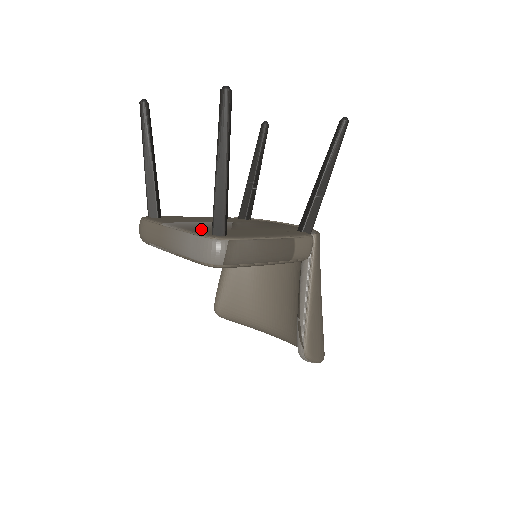
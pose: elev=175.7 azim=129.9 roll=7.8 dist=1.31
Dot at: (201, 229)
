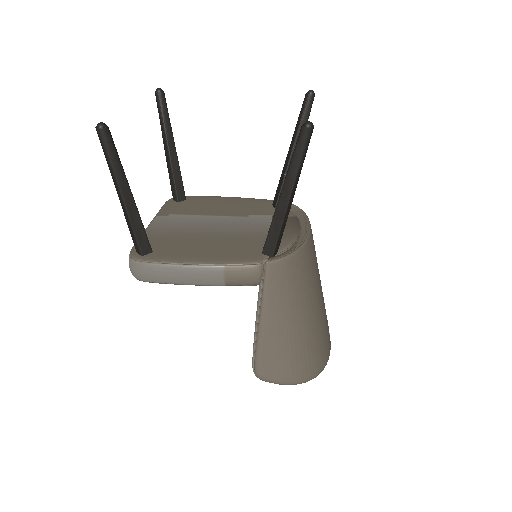
Dot at: (157, 235)
